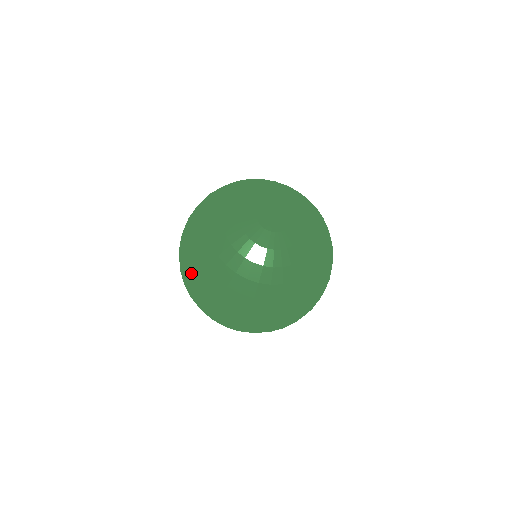
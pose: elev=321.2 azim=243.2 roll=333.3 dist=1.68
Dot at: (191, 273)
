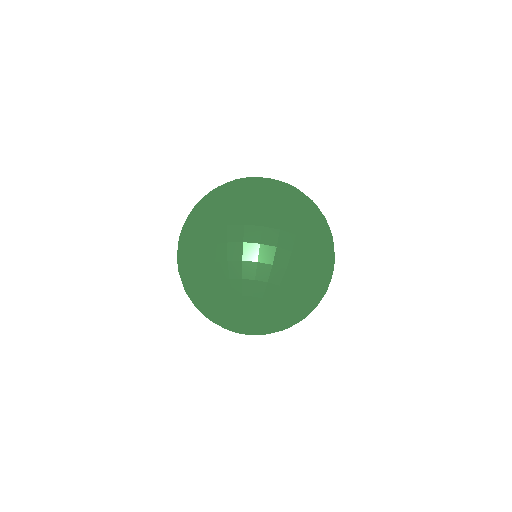
Dot at: occluded
